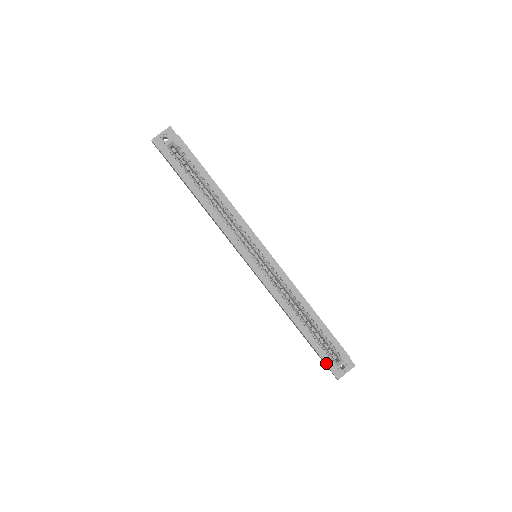
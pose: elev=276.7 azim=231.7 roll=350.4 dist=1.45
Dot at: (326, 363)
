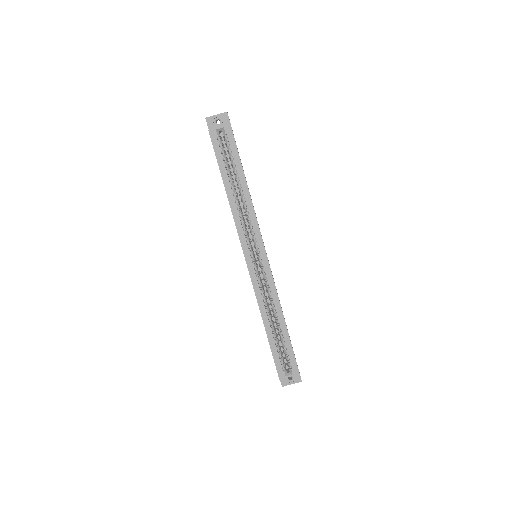
Dot at: (277, 370)
